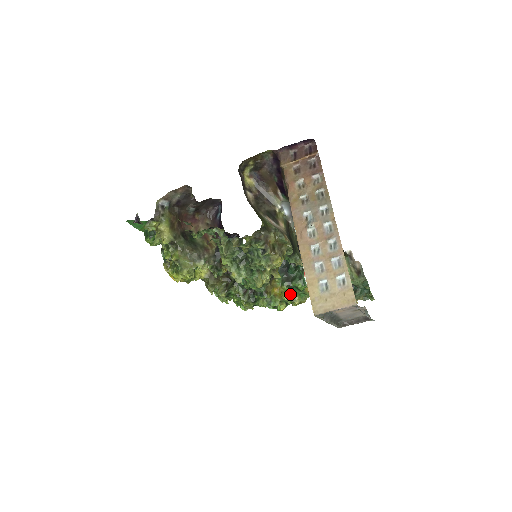
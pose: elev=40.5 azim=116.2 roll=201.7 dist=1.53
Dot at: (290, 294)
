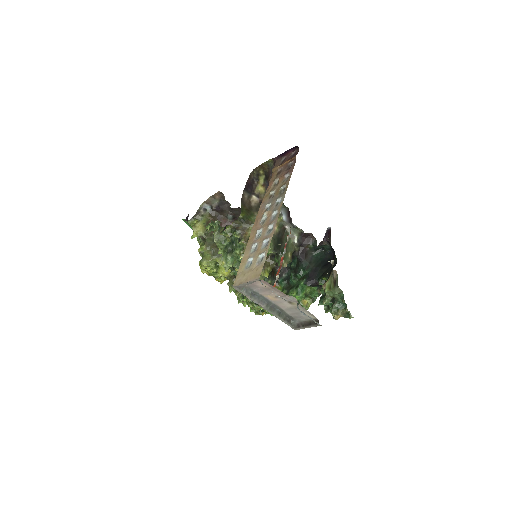
Dot at: occluded
